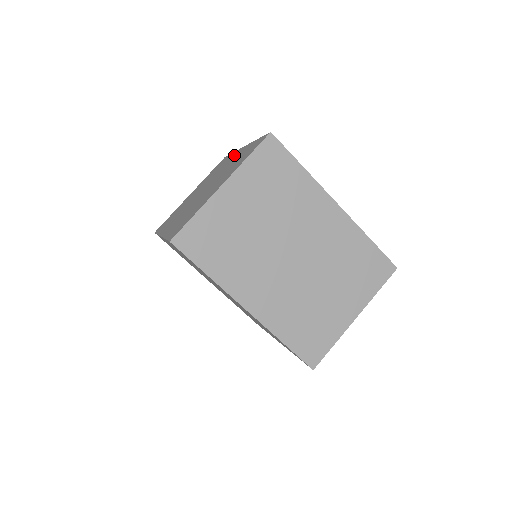
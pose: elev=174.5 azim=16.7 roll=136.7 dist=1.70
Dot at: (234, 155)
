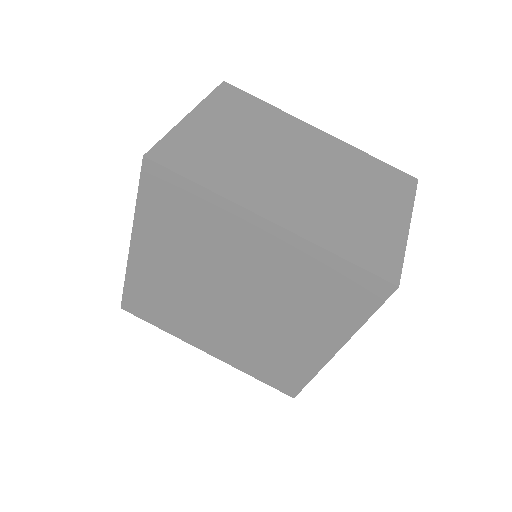
Dot at: occluded
